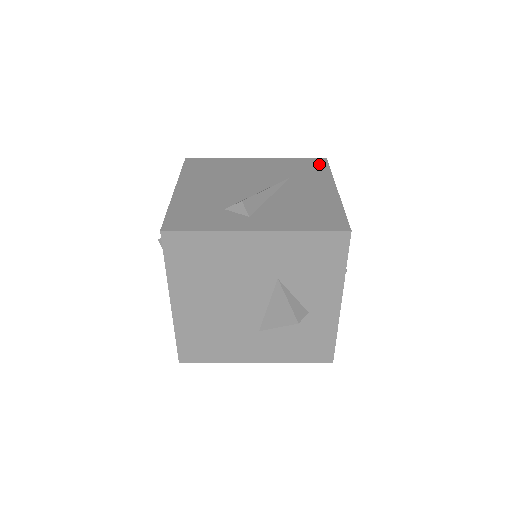
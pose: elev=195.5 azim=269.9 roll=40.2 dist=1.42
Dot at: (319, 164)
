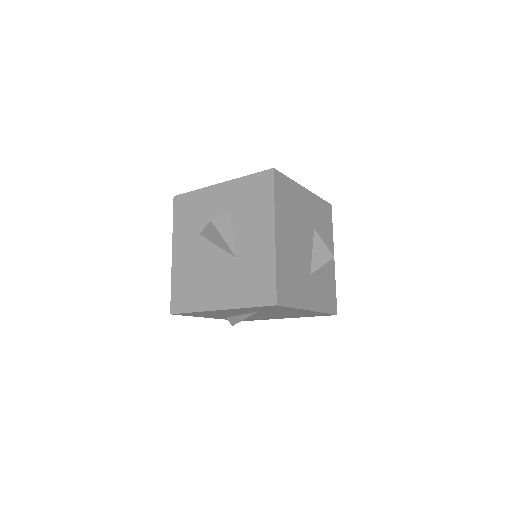
Dot at: occluded
